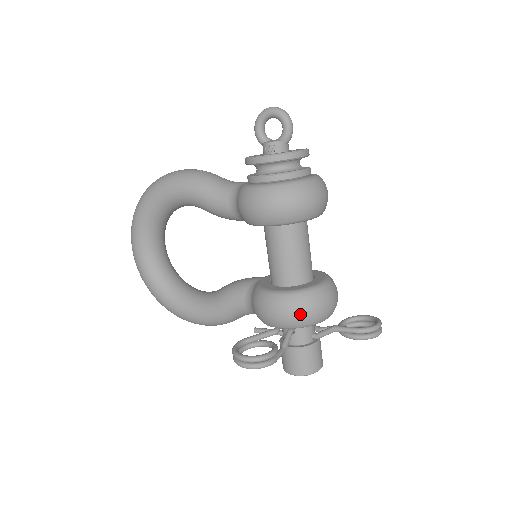
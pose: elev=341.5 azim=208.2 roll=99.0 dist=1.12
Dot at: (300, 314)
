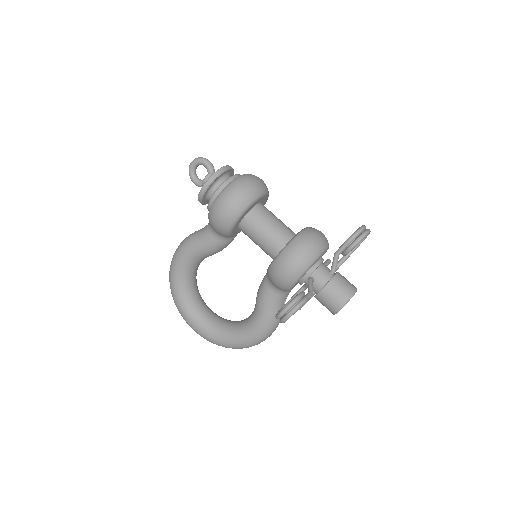
Dot at: (298, 257)
